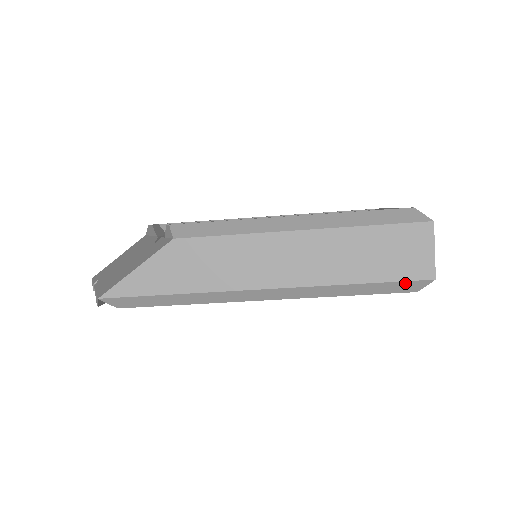
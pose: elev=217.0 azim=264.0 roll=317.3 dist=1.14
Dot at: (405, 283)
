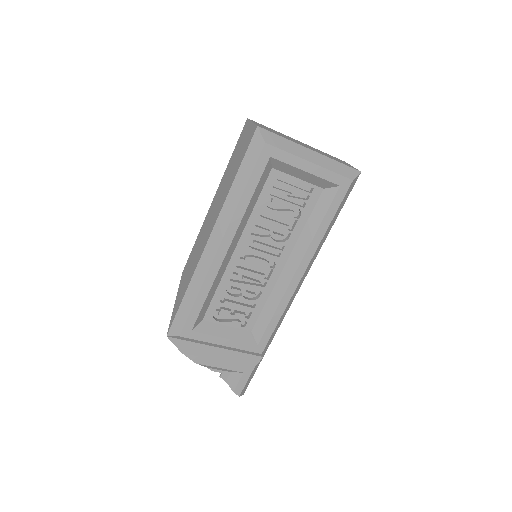
Dot at: (251, 148)
